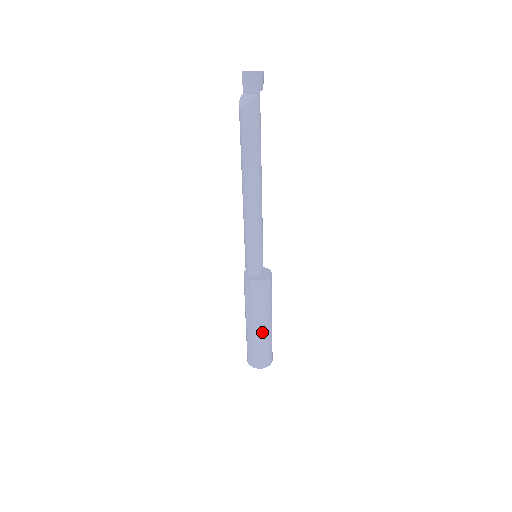
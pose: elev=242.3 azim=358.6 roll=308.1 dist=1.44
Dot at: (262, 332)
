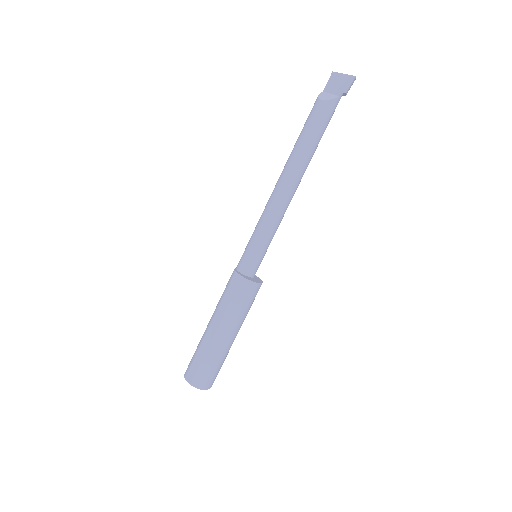
Dot at: (224, 343)
